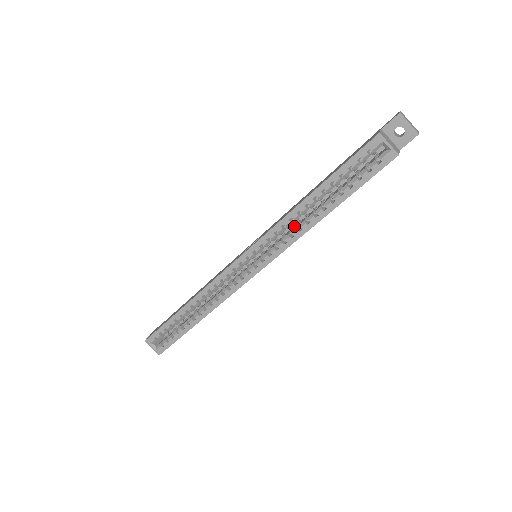
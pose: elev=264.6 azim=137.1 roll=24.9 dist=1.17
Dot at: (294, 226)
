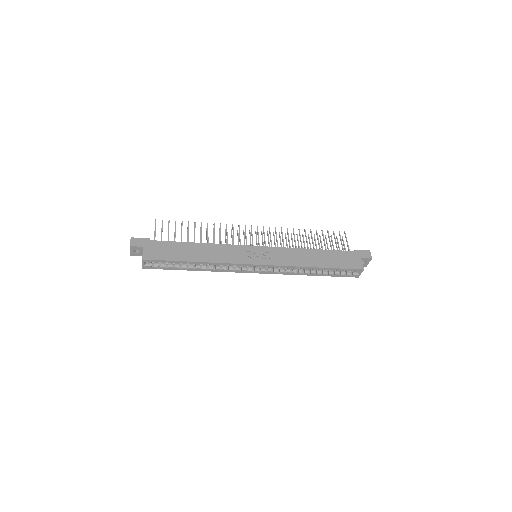
Dot at: occluded
